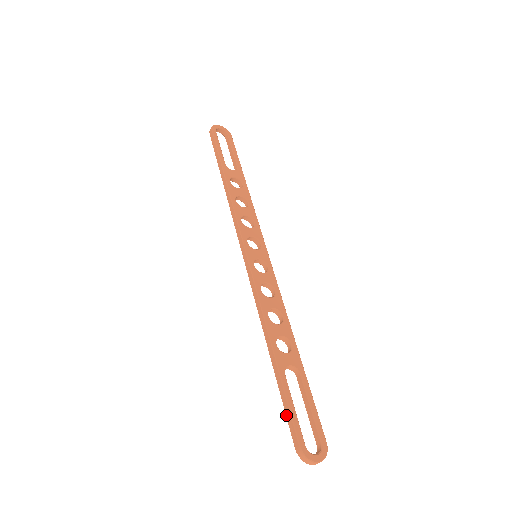
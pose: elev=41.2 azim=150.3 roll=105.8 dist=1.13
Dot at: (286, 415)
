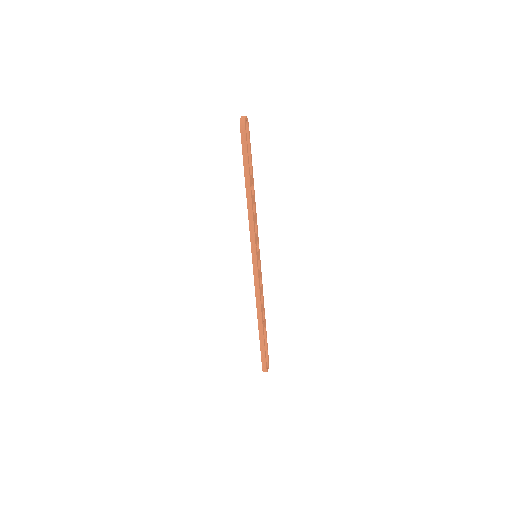
Dot at: (261, 354)
